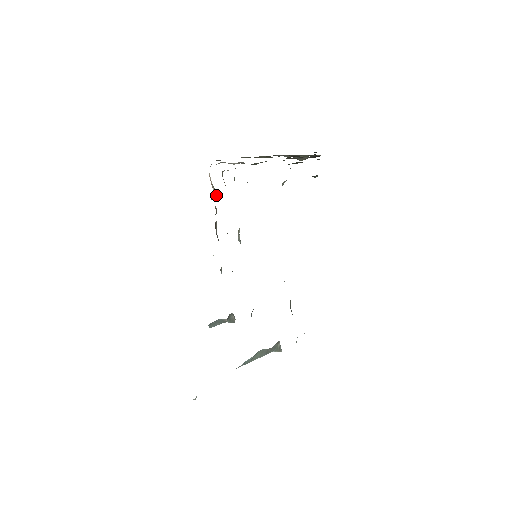
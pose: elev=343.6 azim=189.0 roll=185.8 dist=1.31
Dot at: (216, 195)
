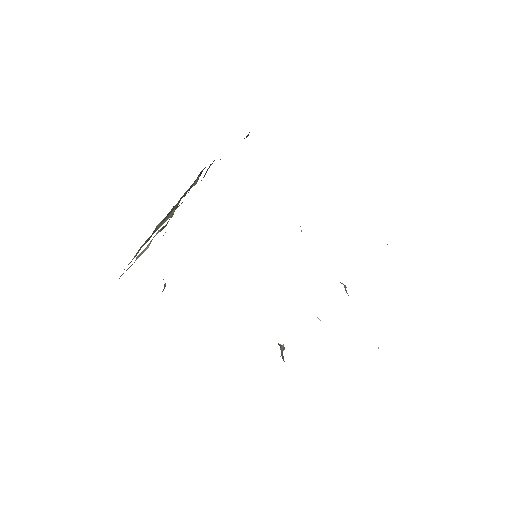
Dot at: occluded
